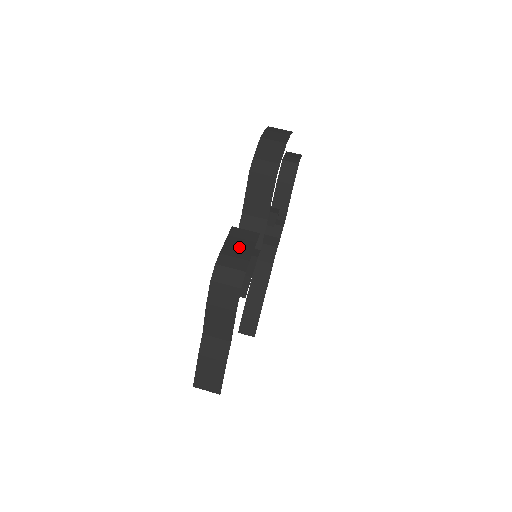
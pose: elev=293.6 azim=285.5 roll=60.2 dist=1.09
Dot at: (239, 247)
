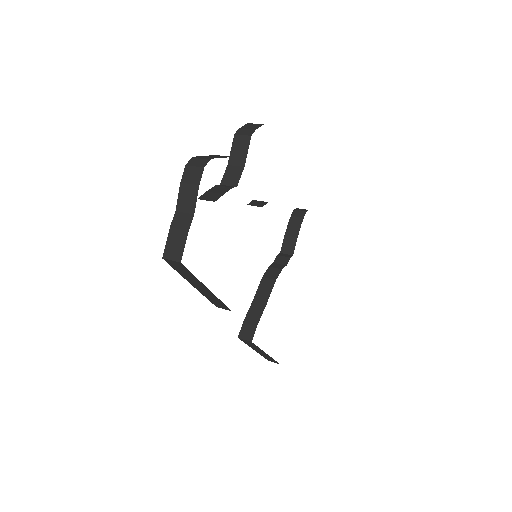
Dot at: (212, 157)
